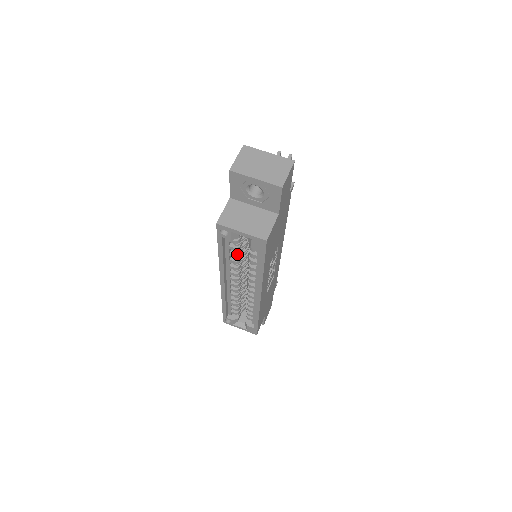
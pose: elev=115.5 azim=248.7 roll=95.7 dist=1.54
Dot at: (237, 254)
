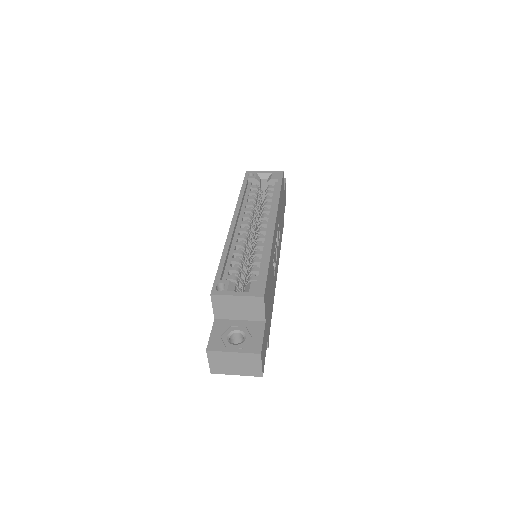
Dot at: (254, 198)
